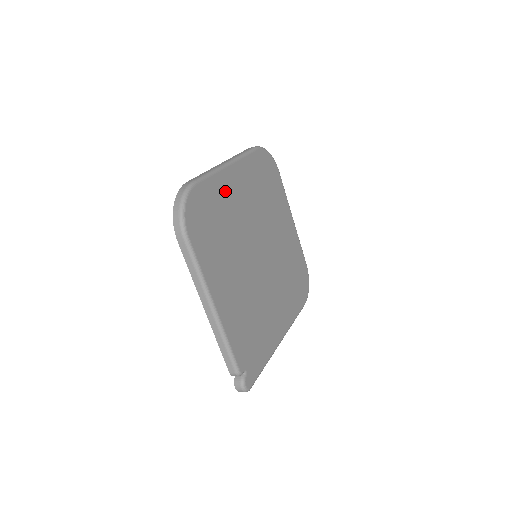
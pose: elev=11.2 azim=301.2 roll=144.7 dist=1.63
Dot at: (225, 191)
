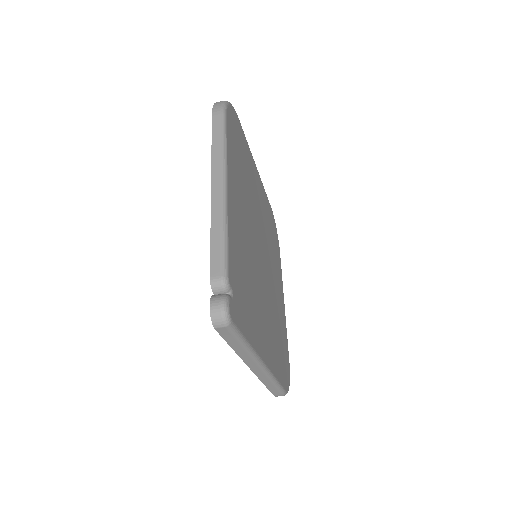
Dot at: (251, 166)
